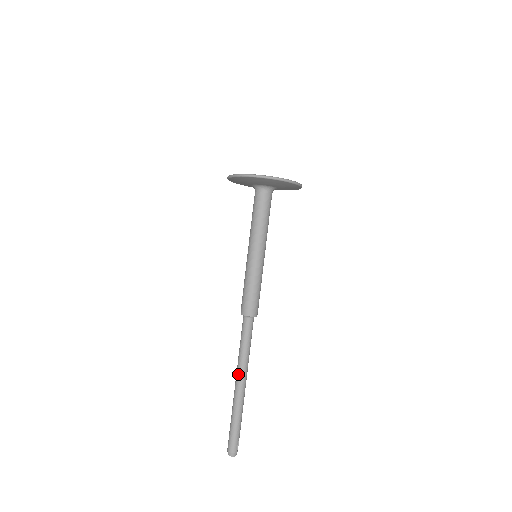
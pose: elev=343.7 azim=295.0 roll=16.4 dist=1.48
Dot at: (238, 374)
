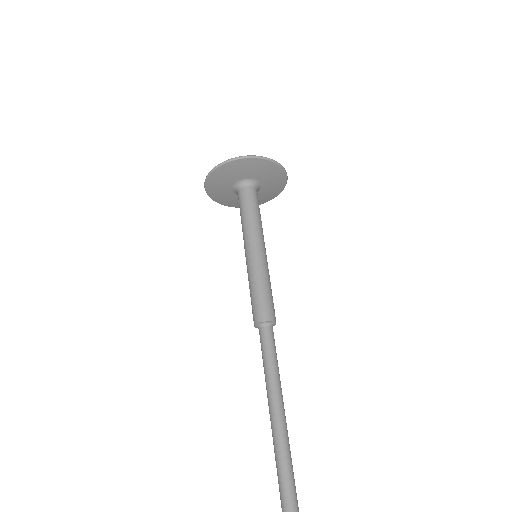
Dot at: occluded
